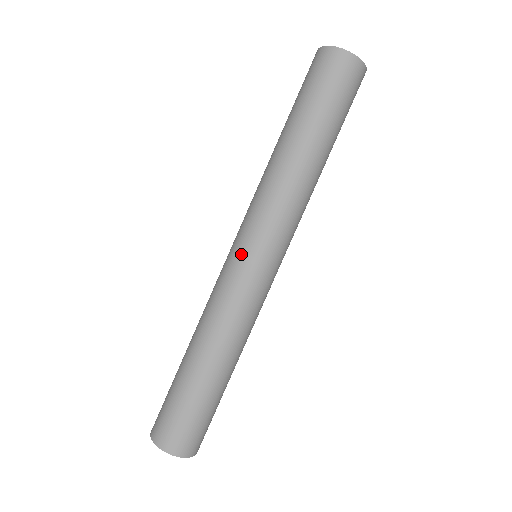
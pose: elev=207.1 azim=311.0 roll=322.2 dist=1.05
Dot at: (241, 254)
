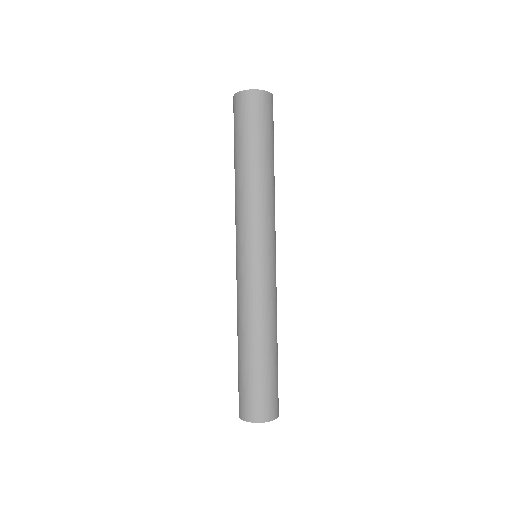
Dot at: (237, 259)
